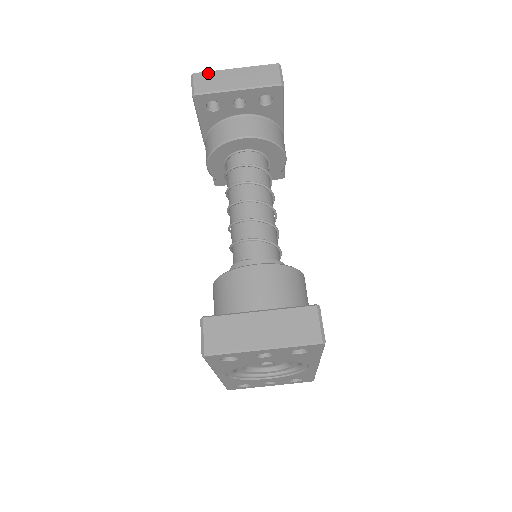
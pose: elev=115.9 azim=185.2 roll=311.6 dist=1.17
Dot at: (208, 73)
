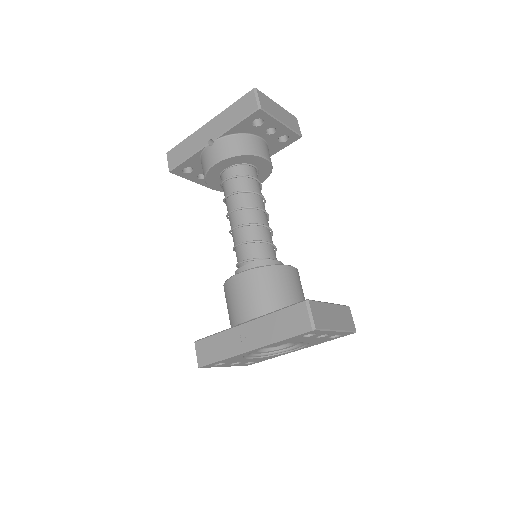
Dot at: (265, 95)
